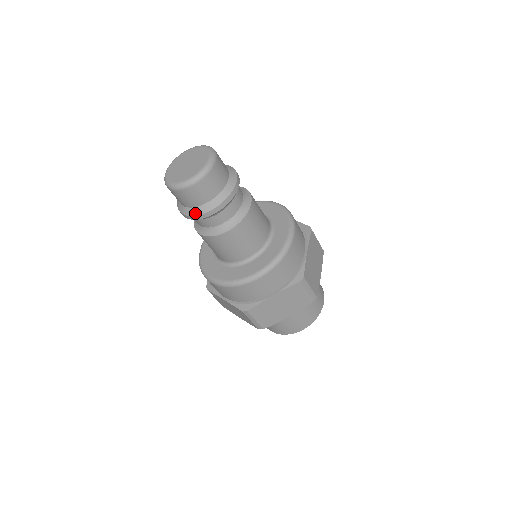
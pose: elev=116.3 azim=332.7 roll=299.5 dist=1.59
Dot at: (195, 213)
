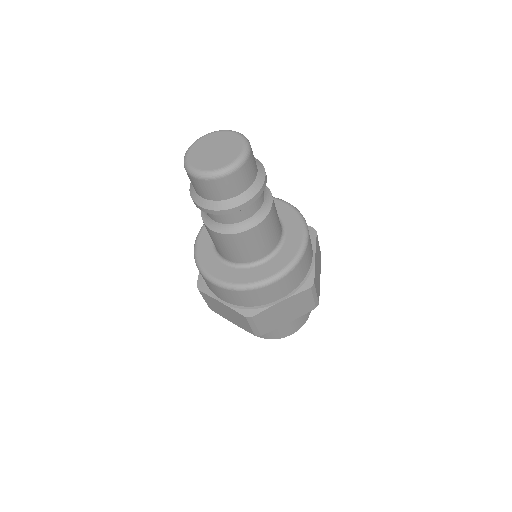
Dot at: (192, 194)
